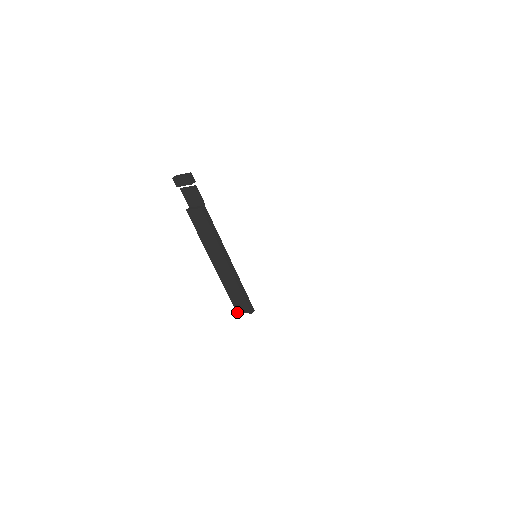
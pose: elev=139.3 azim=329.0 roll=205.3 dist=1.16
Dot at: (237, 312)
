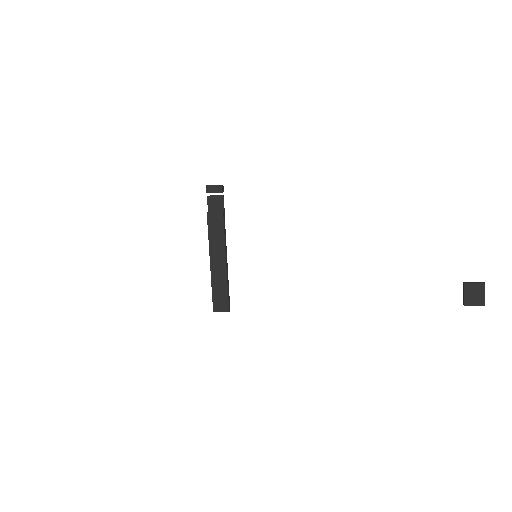
Dot at: (214, 311)
